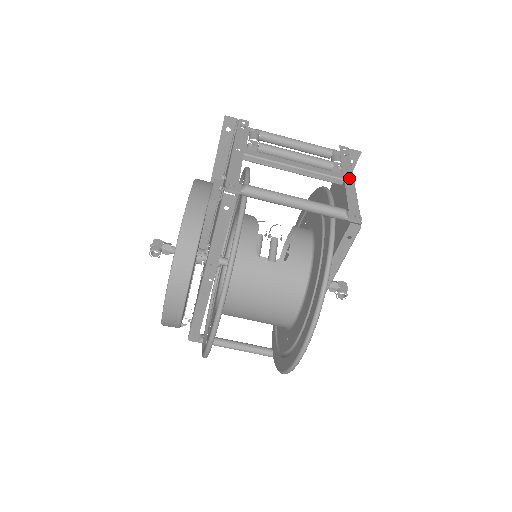
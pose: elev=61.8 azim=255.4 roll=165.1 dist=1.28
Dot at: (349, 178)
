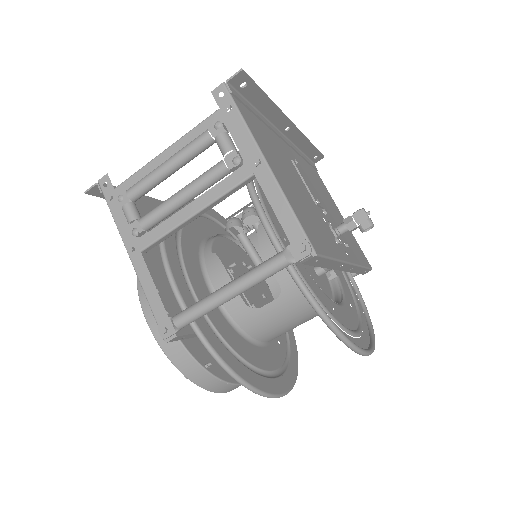
Dot at: (257, 167)
